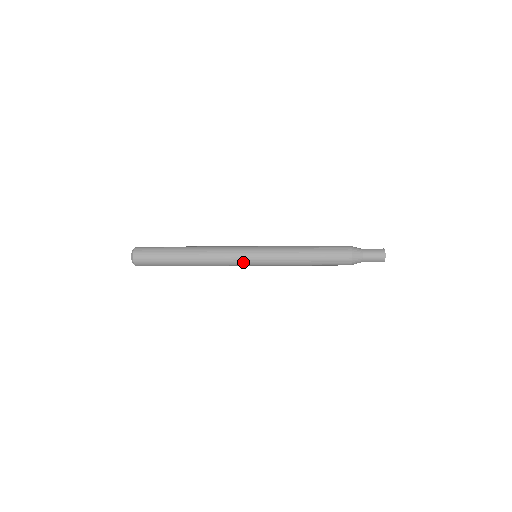
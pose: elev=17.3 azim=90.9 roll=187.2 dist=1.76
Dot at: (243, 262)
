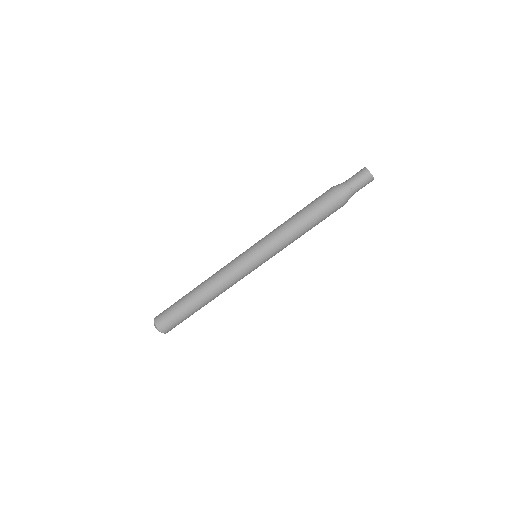
Dot at: (240, 259)
